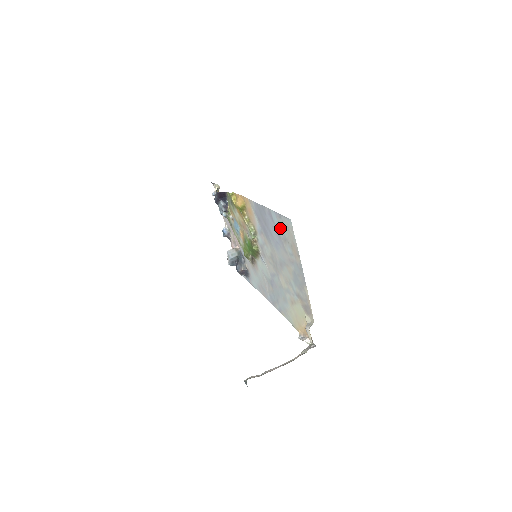
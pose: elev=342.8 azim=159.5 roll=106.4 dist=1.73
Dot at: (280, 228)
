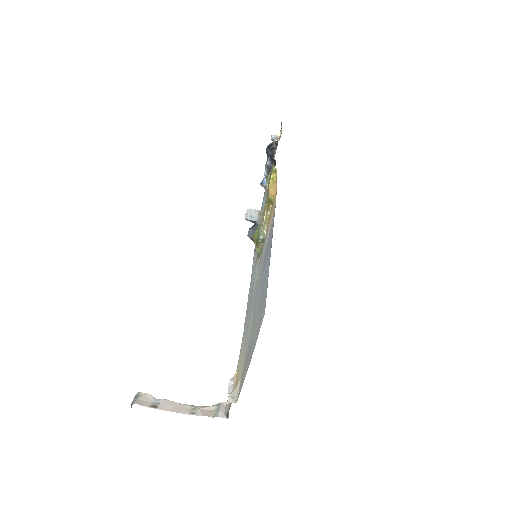
Dot at: (264, 291)
